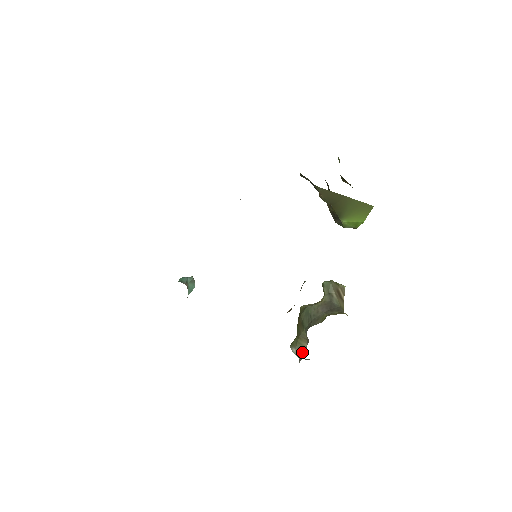
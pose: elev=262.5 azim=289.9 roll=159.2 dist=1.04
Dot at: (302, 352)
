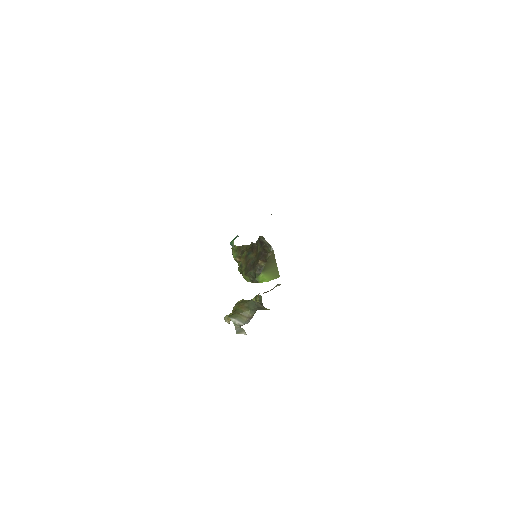
Dot at: (242, 322)
